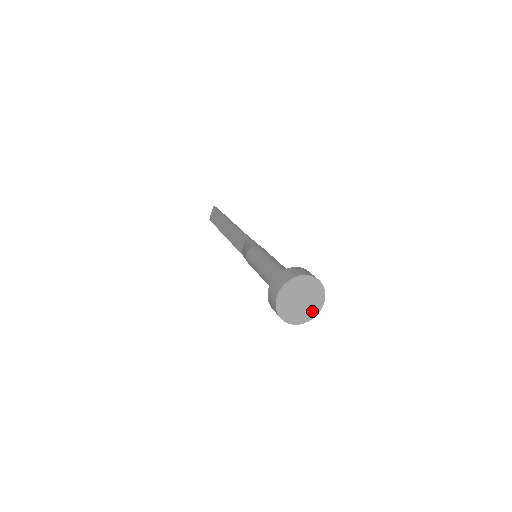
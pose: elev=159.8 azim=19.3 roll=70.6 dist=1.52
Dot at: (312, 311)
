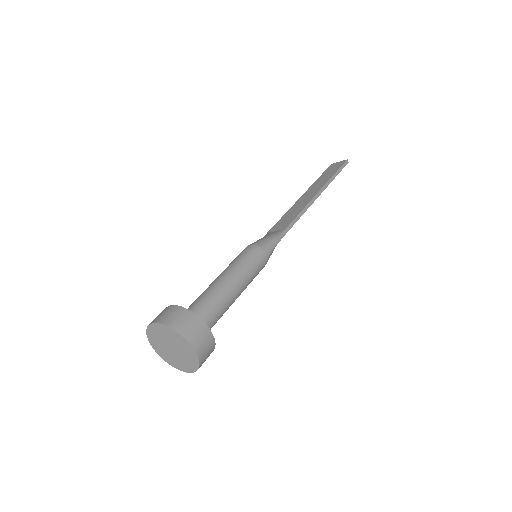
Dot at: (176, 363)
